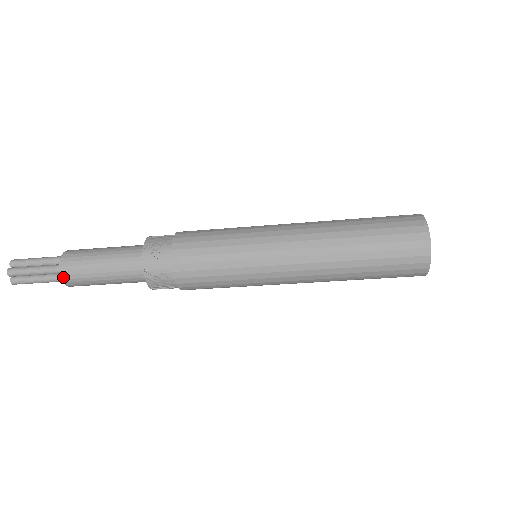
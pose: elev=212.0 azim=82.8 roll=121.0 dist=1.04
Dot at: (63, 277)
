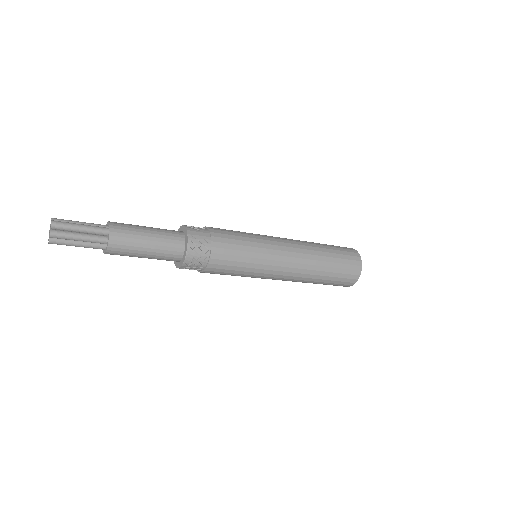
Dot at: (111, 233)
